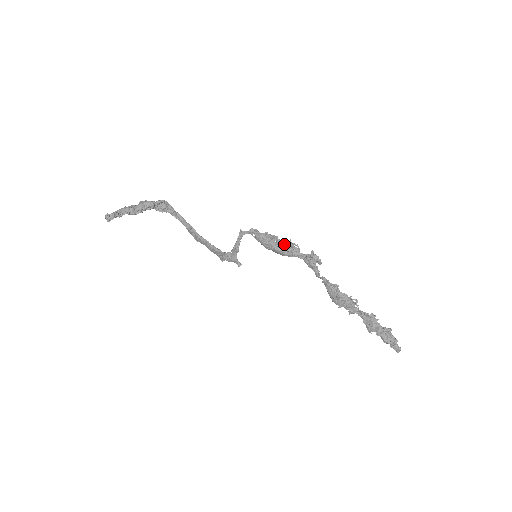
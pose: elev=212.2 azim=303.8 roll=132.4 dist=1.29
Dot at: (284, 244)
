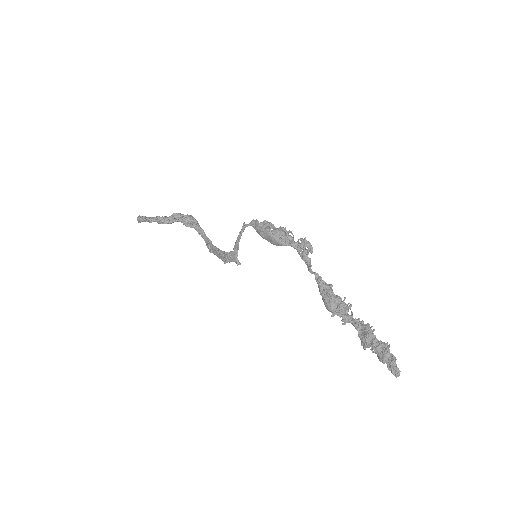
Dot at: (279, 230)
